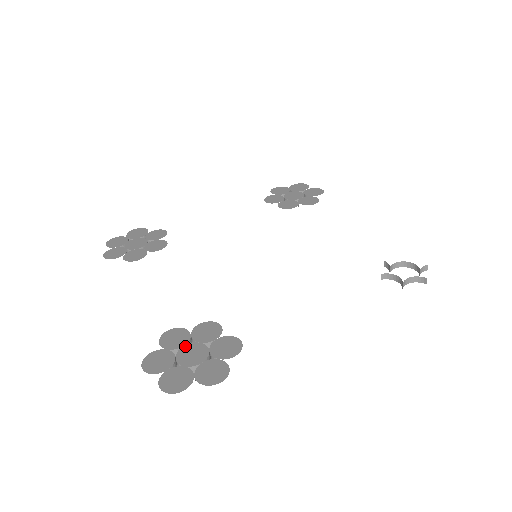
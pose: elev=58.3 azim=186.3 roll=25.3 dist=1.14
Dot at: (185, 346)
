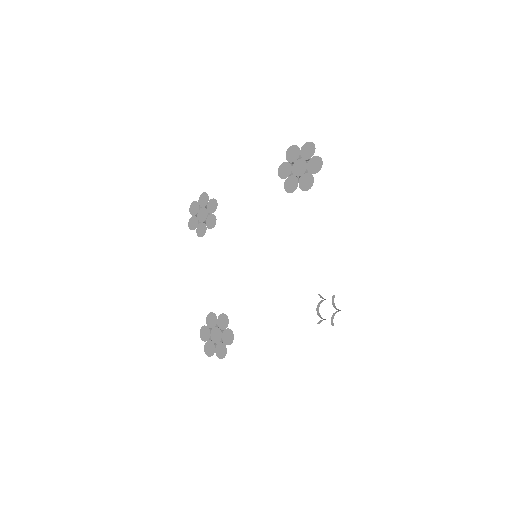
Dot at: (214, 328)
